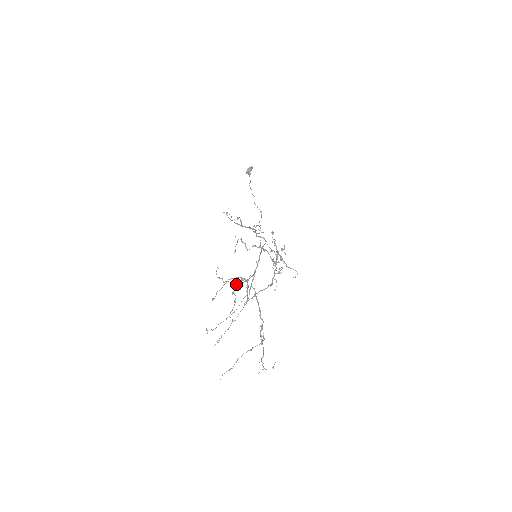
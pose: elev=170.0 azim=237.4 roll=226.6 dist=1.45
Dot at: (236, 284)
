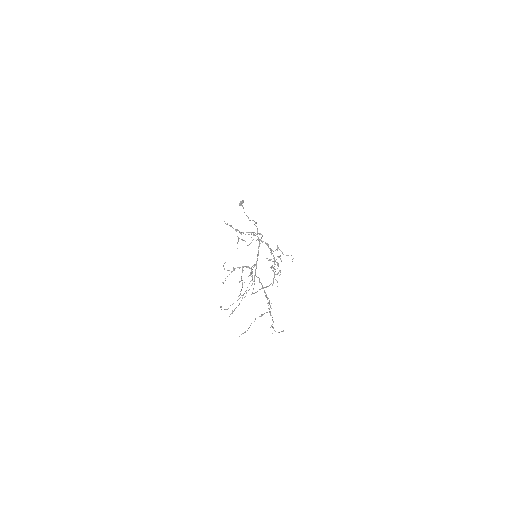
Dot at: (242, 272)
